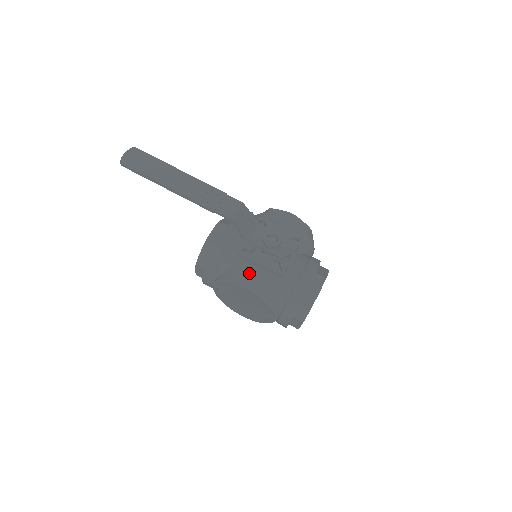
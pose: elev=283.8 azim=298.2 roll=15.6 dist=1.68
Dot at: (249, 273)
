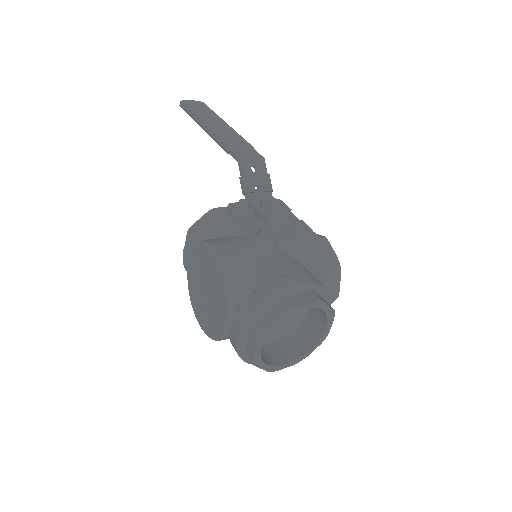
Dot at: (229, 242)
